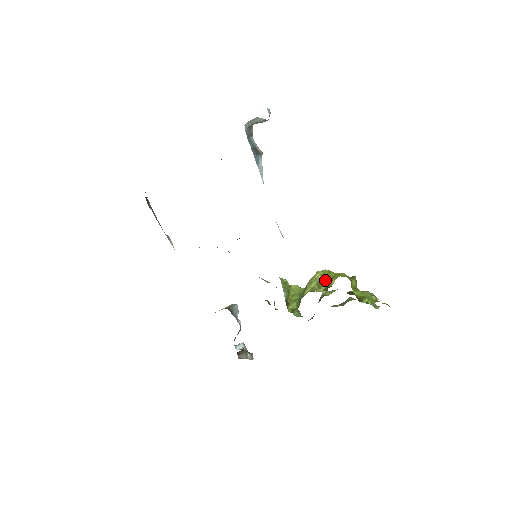
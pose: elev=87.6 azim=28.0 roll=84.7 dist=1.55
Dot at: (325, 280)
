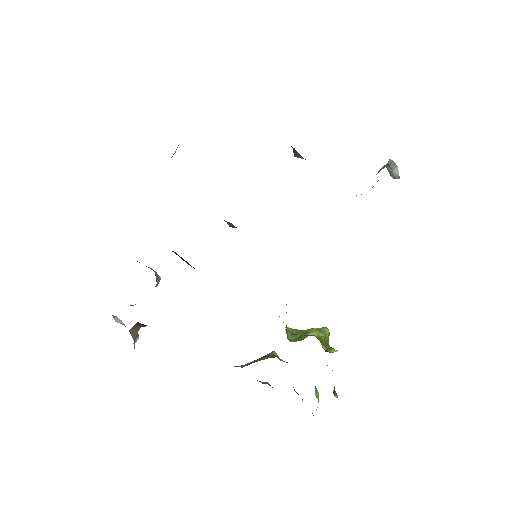
Dot at: (327, 342)
